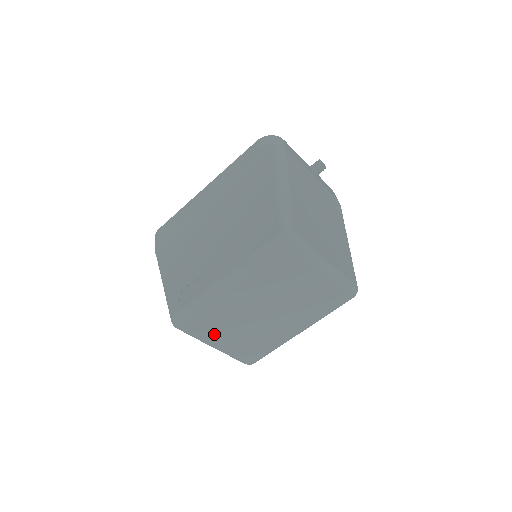
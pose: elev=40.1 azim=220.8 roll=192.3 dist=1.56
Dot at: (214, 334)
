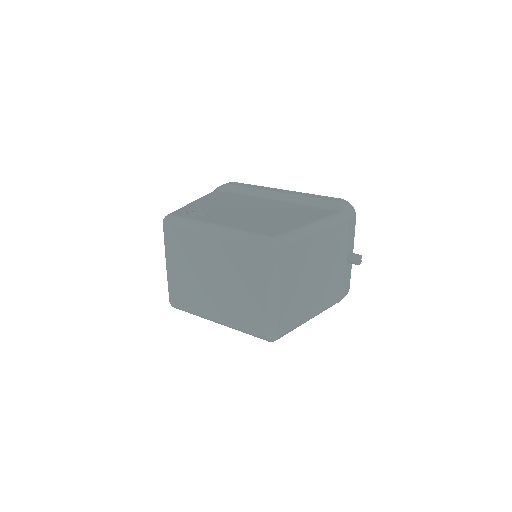
Dot at: (175, 254)
